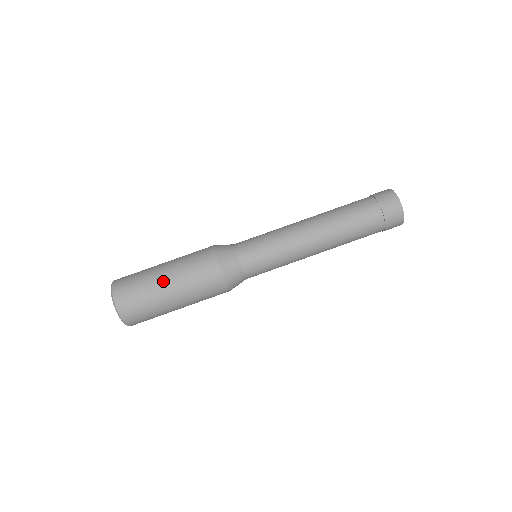
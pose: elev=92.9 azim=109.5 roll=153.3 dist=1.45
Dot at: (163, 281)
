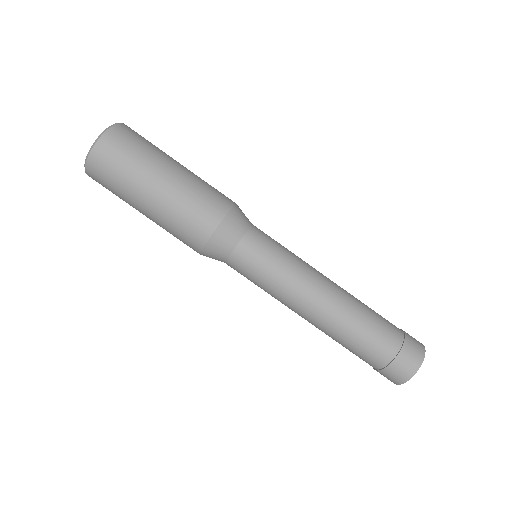
Dot at: (143, 202)
